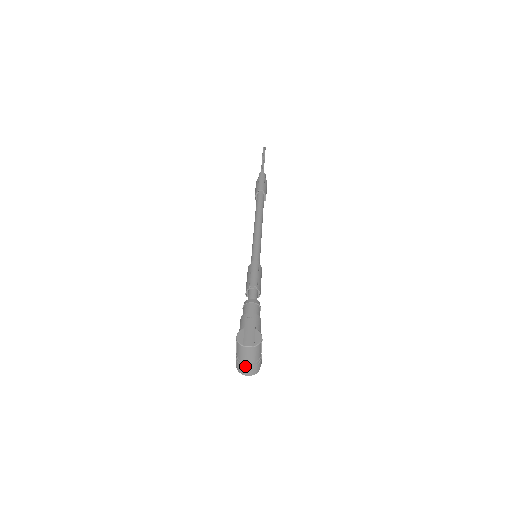
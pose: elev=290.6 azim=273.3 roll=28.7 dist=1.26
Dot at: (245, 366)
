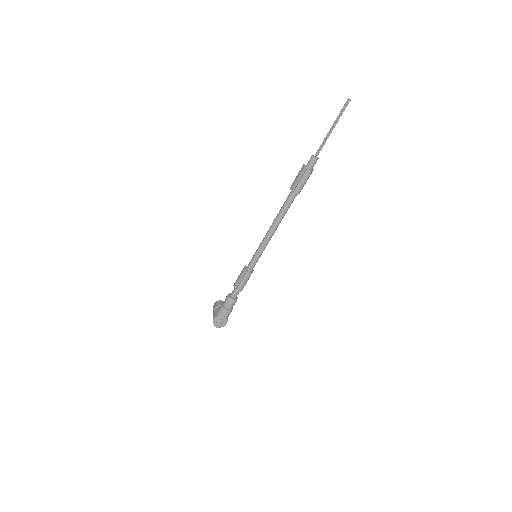
Dot at: occluded
